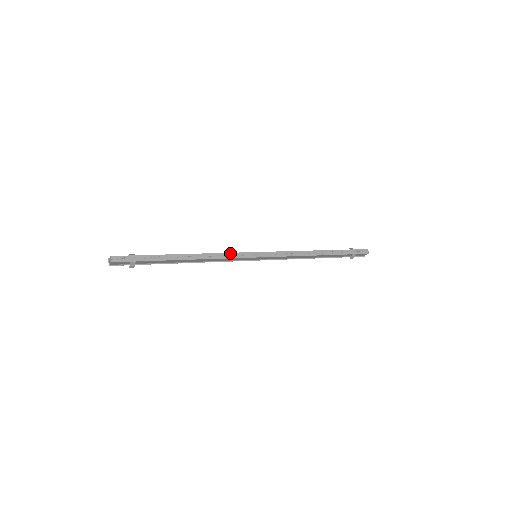
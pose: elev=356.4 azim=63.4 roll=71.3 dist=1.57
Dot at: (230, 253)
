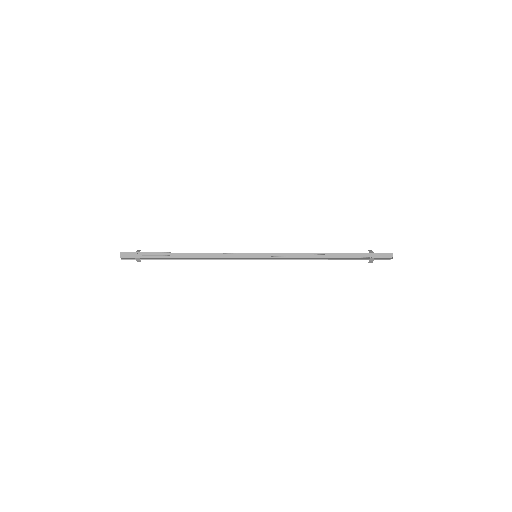
Dot at: (227, 253)
